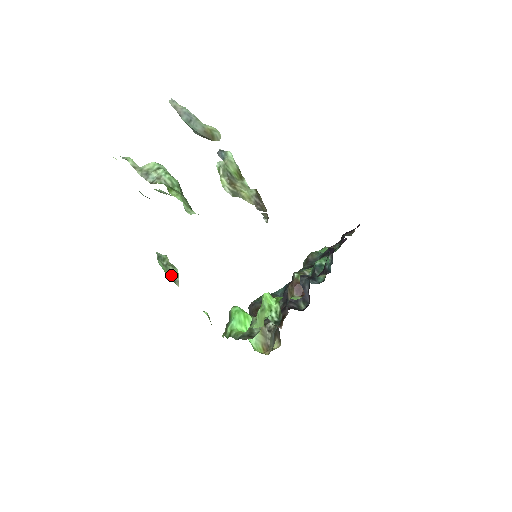
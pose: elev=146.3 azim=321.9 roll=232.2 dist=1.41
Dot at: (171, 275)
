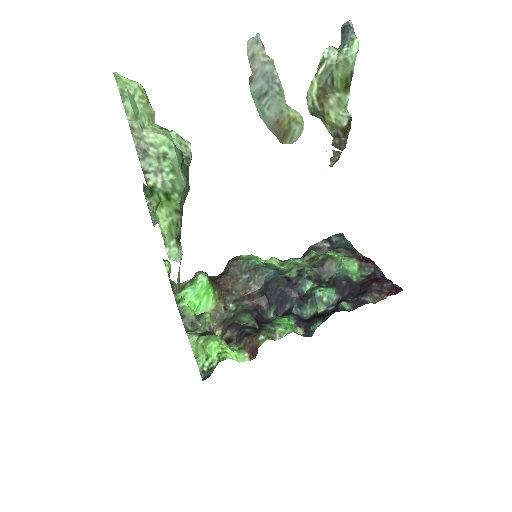
Dot at: (150, 214)
